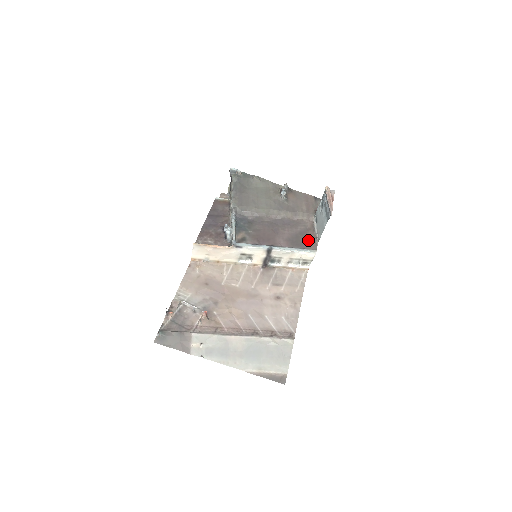
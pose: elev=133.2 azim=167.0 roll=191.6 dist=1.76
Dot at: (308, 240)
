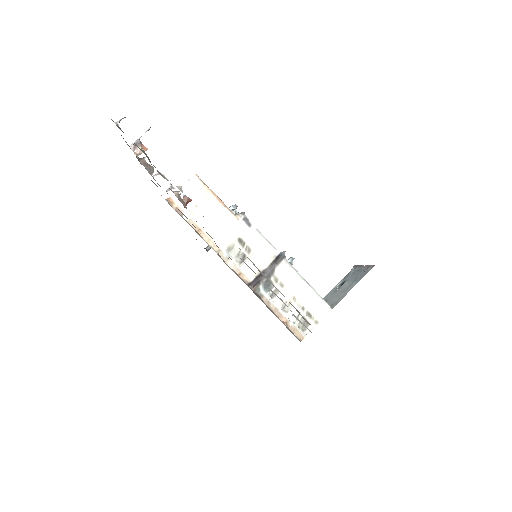
Dot at: occluded
